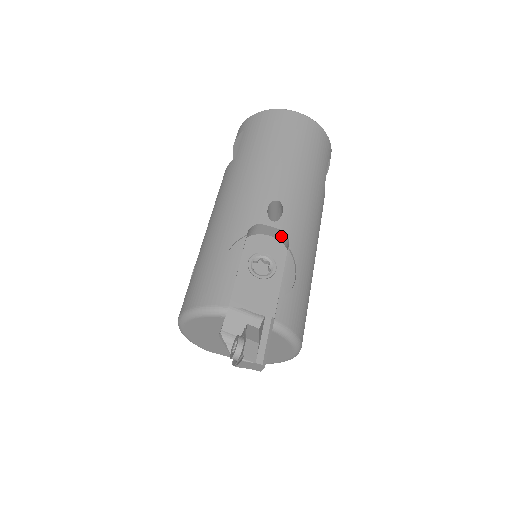
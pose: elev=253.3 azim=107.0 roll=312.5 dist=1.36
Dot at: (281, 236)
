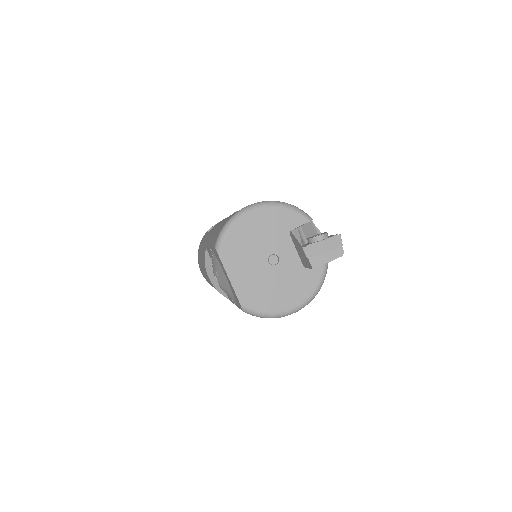
Dot at: occluded
